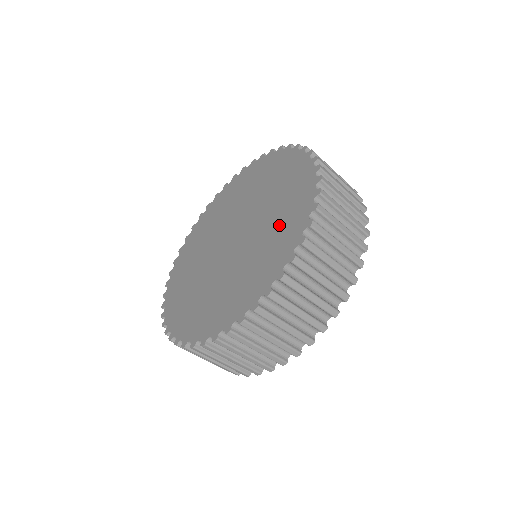
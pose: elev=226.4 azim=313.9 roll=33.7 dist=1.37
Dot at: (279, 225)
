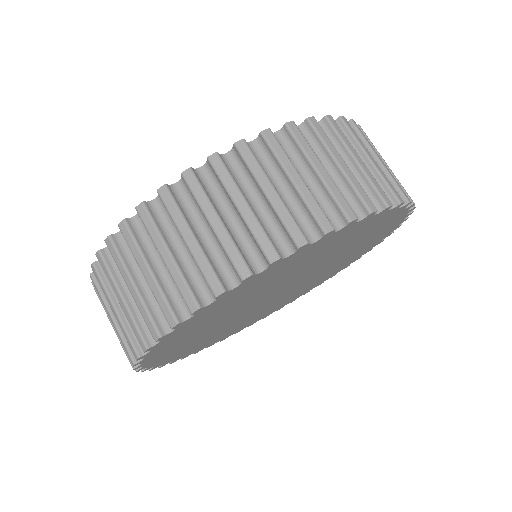
Dot at: occluded
